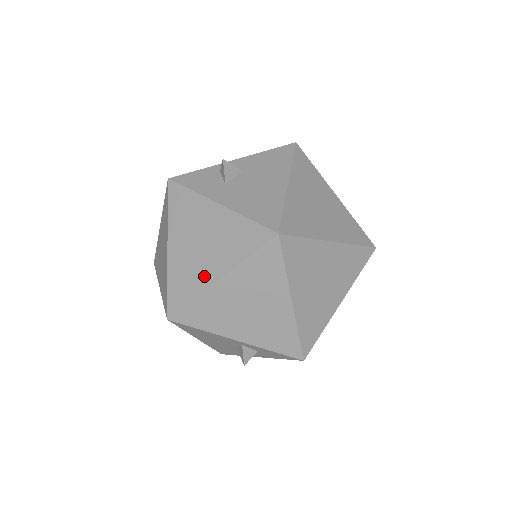
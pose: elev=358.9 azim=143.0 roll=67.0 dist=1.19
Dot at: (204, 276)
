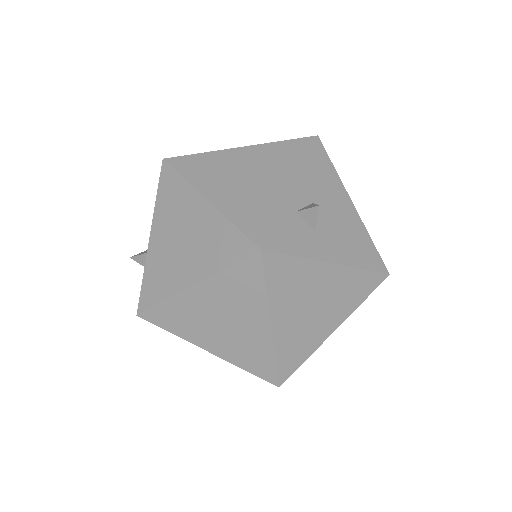
Dot at: (319, 335)
